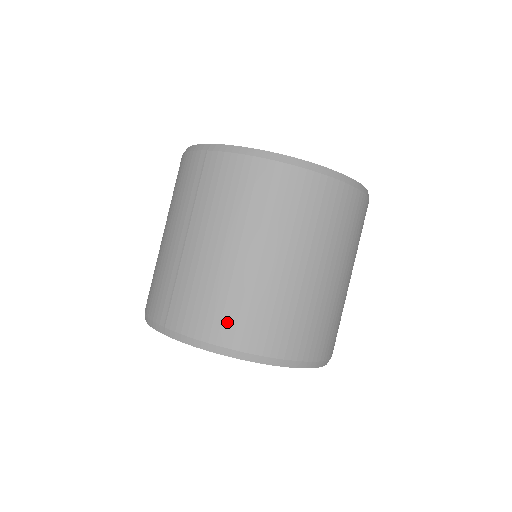
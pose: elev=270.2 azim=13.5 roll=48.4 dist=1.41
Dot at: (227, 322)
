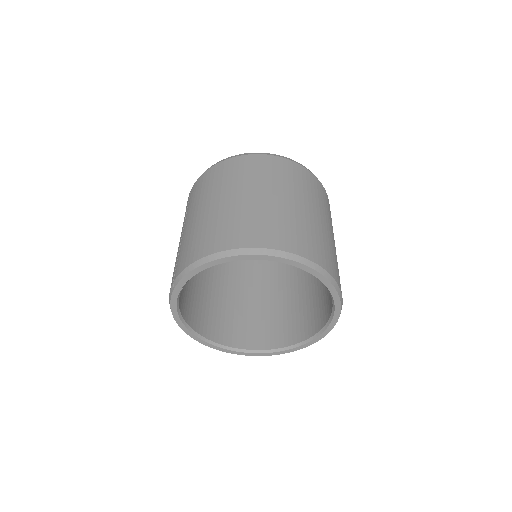
Dot at: (208, 241)
